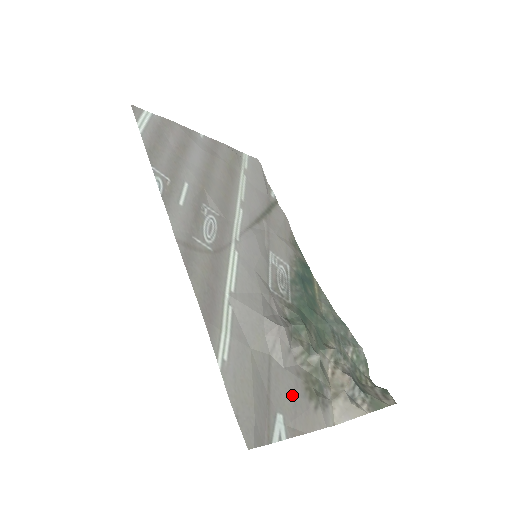
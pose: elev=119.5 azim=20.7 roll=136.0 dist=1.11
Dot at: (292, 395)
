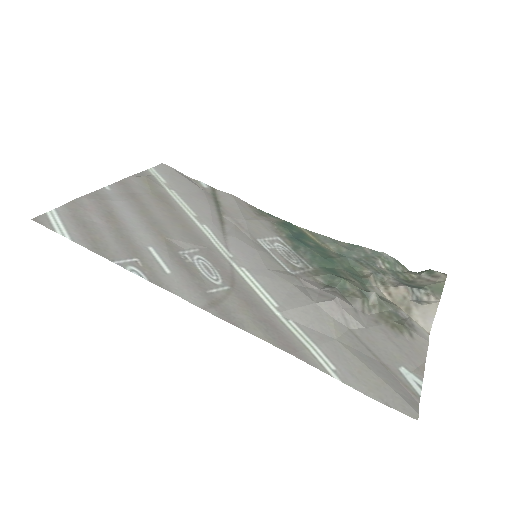
Dot at: (391, 344)
